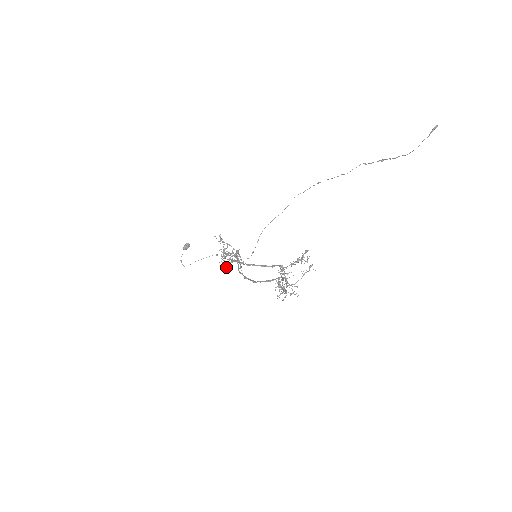
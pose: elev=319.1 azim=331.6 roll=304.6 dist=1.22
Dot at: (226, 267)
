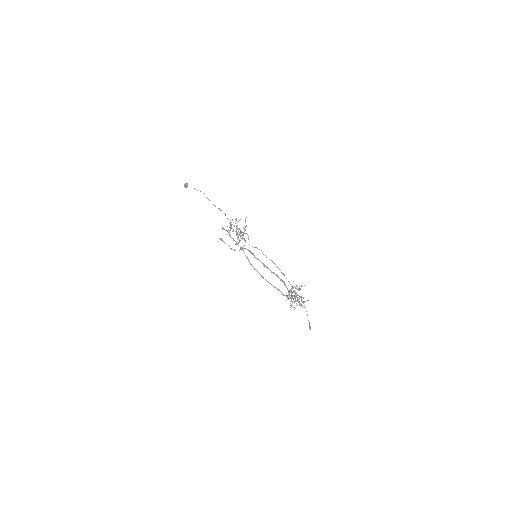
Dot at: occluded
